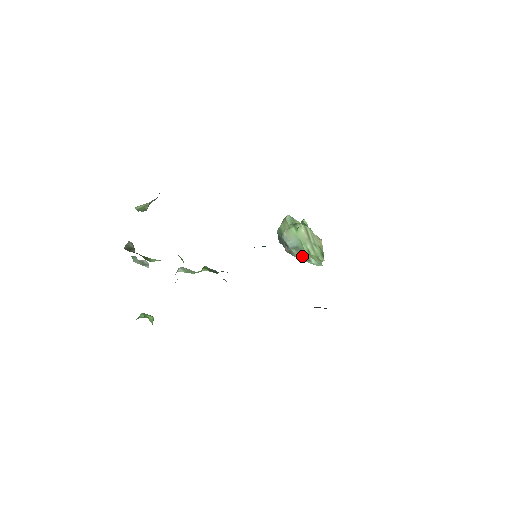
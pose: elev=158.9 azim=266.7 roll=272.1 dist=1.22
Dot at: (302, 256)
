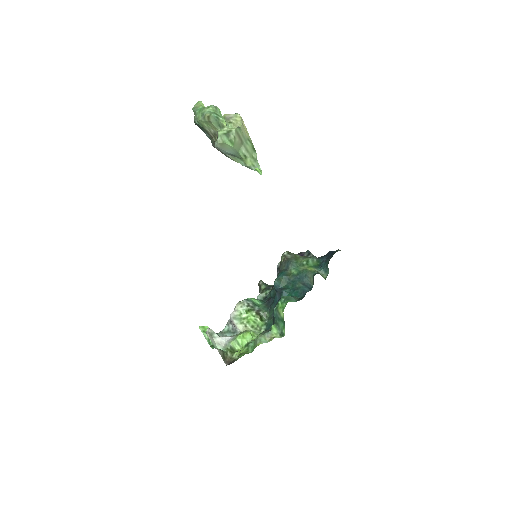
Dot at: (239, 161)
